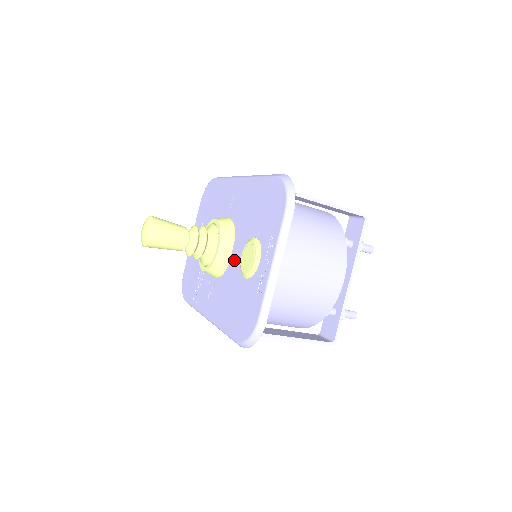
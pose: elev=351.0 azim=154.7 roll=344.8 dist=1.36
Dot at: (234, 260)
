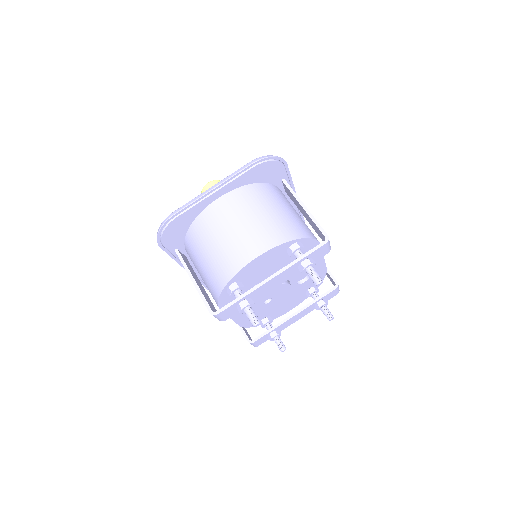
Dot at: occluded
